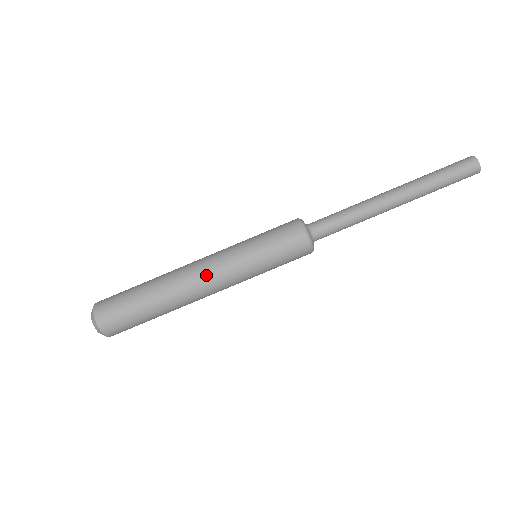
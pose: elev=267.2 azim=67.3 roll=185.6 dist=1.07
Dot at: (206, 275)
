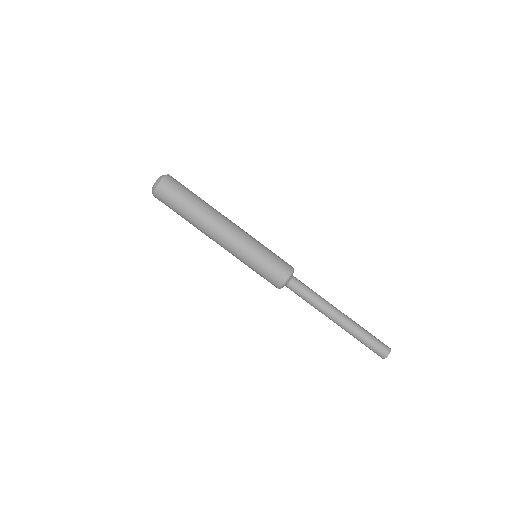
Dot at: (222, 241)
